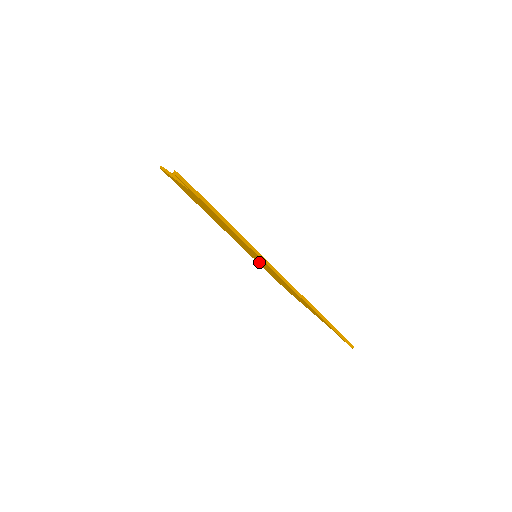
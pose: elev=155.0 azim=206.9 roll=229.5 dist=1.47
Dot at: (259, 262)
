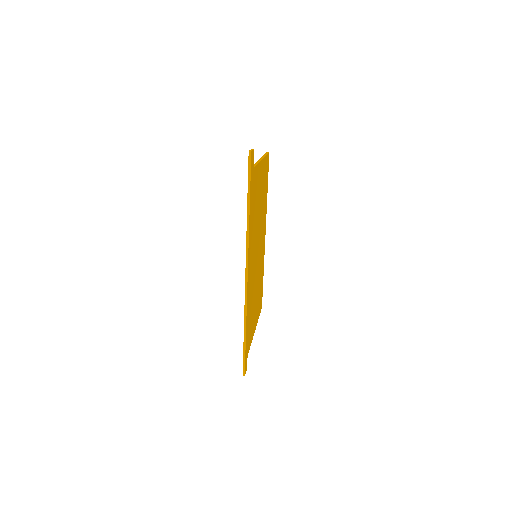
Dot at: occluded
